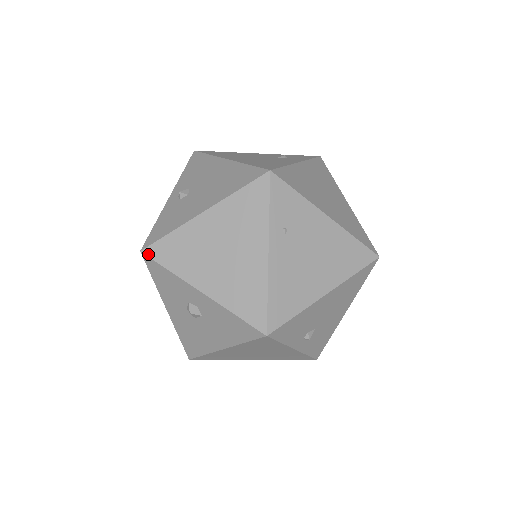
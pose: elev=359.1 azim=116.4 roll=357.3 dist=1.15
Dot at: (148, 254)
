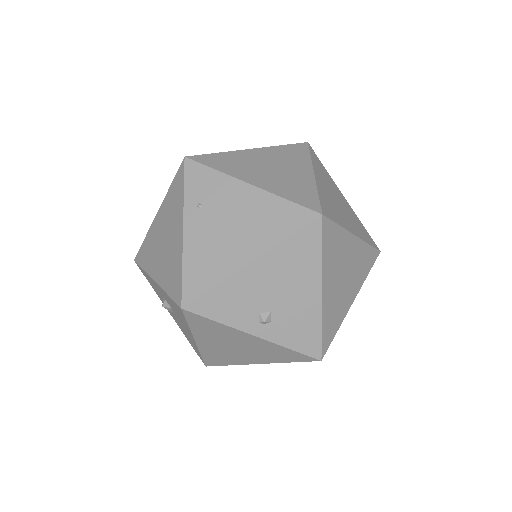
Dot at: (136, 261)
